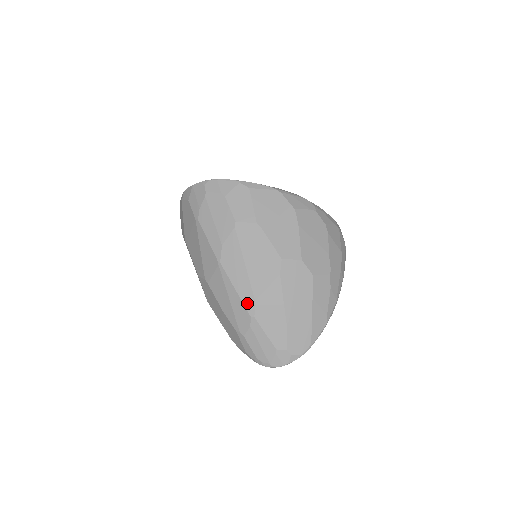
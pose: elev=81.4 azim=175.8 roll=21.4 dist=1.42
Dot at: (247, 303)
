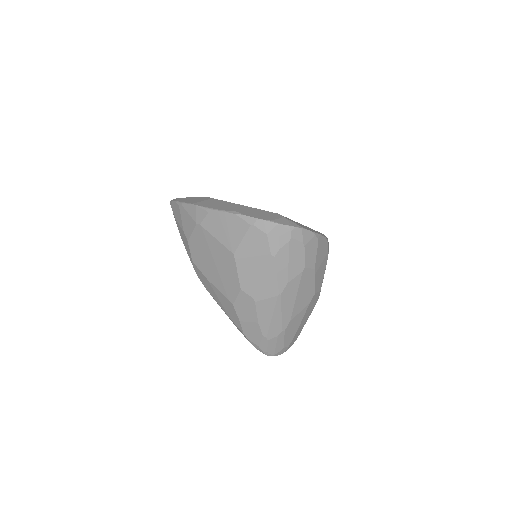
Dot at: (285, 322)
